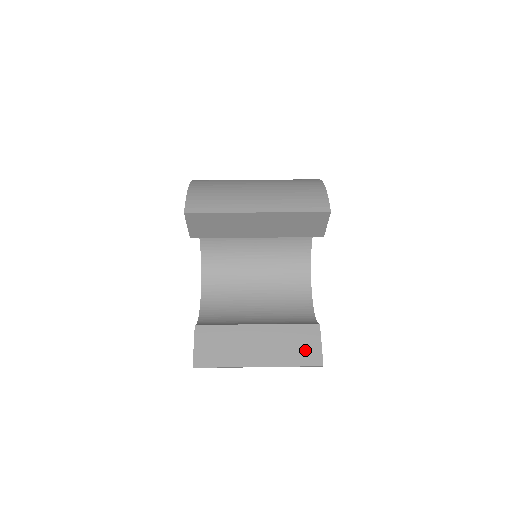
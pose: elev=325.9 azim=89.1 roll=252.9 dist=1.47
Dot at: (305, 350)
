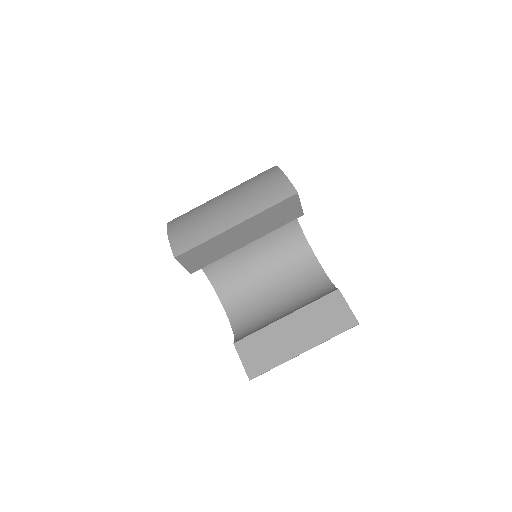
Dot at: (337, 318)
